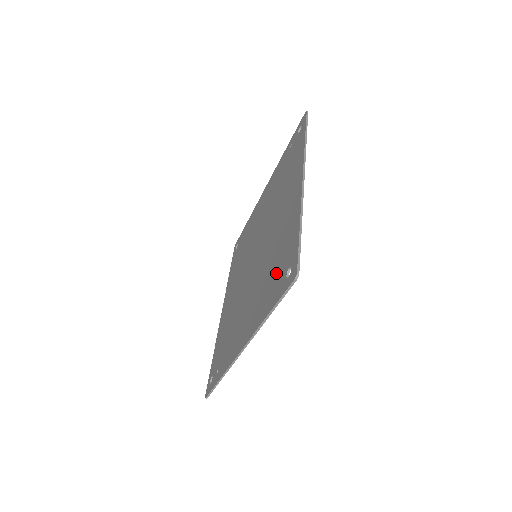
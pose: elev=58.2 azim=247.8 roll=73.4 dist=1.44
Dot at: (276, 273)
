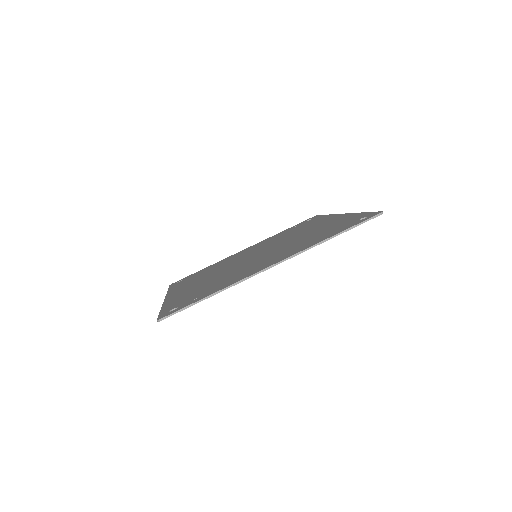
Dot at: (332, 229)
